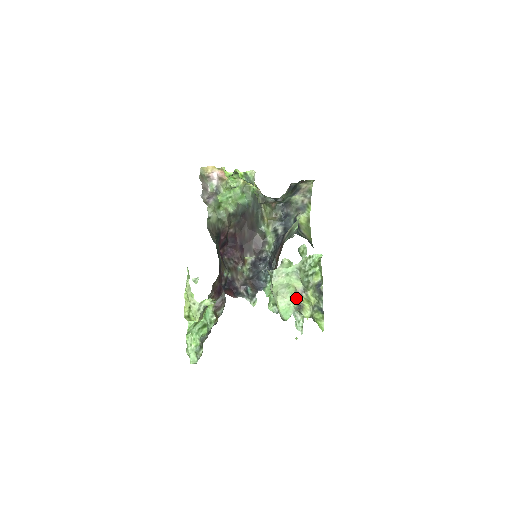
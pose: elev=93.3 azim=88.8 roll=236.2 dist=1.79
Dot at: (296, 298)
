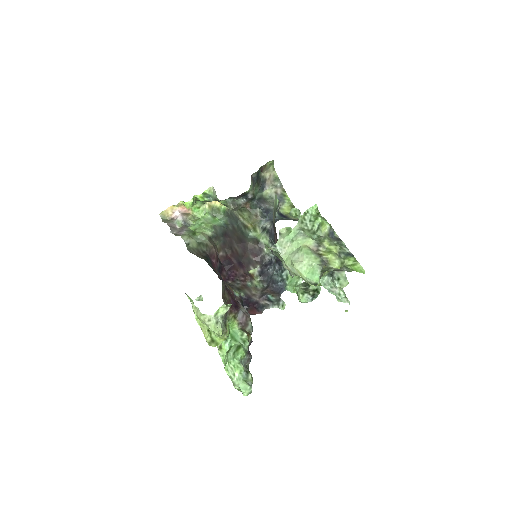
Dot at: (314, 255)
